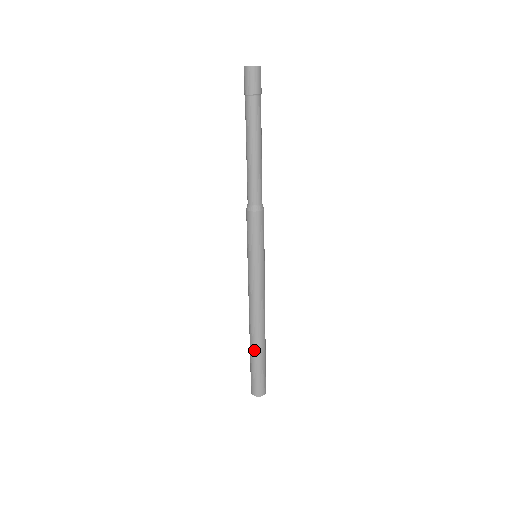
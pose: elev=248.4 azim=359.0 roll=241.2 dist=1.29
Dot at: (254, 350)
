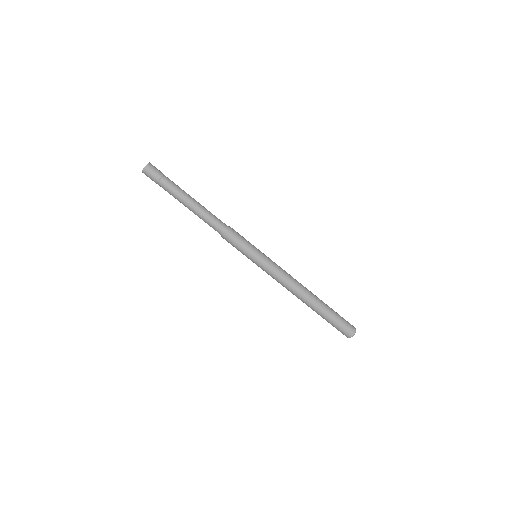
Dot at: occluded
